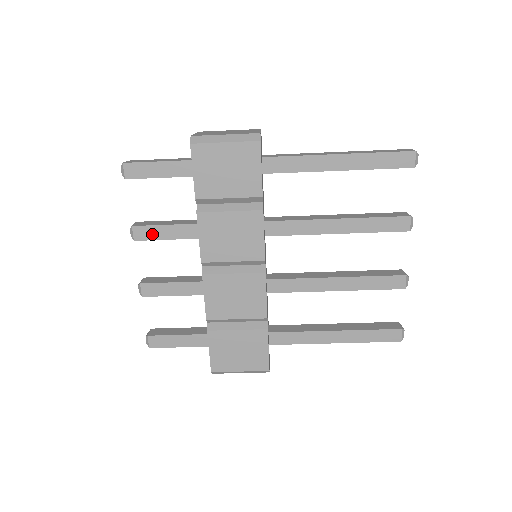
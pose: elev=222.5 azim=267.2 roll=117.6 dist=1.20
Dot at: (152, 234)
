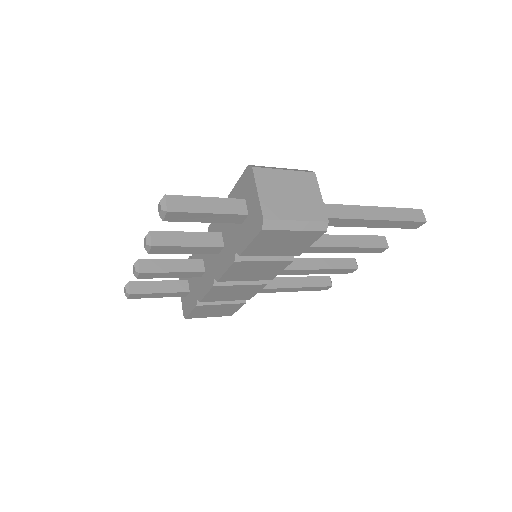
Dot at: (170, 251)
